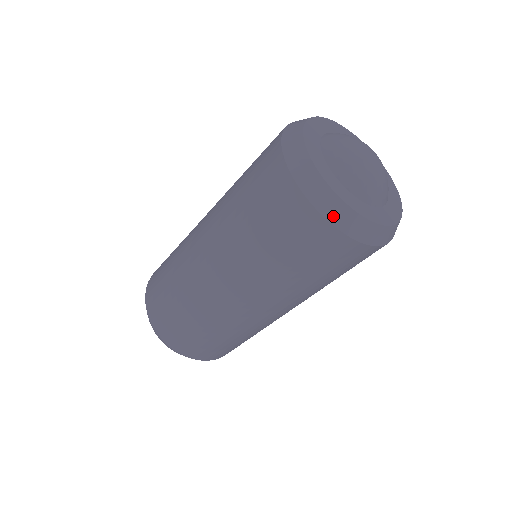
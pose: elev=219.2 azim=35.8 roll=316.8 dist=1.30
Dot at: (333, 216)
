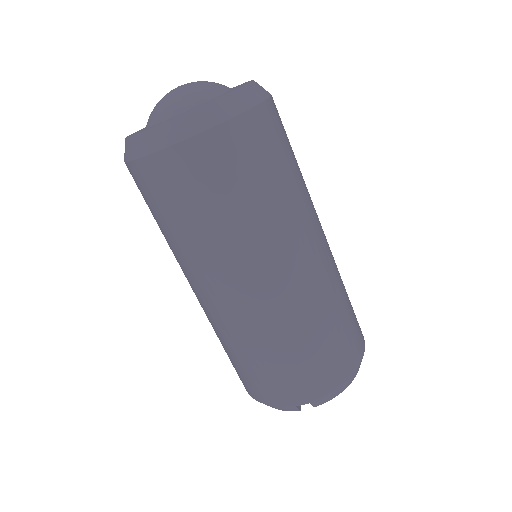
Dot at: occluded
